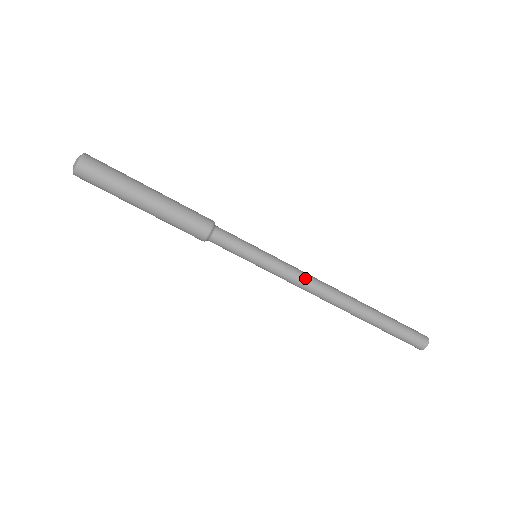
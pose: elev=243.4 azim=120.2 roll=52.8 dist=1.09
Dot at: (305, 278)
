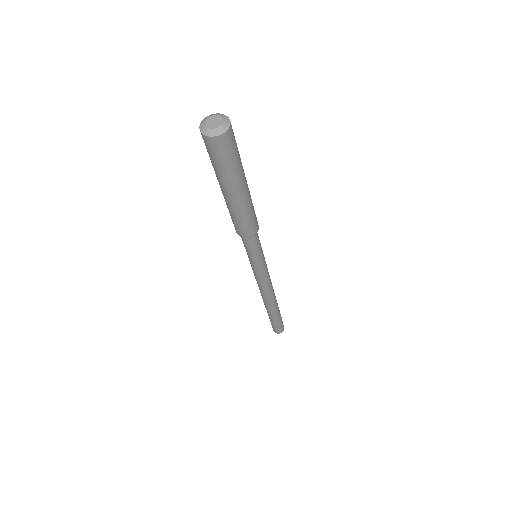
Dot at: (263, 285)
